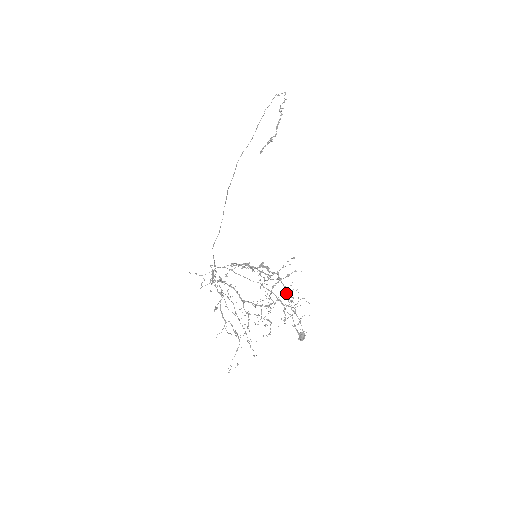
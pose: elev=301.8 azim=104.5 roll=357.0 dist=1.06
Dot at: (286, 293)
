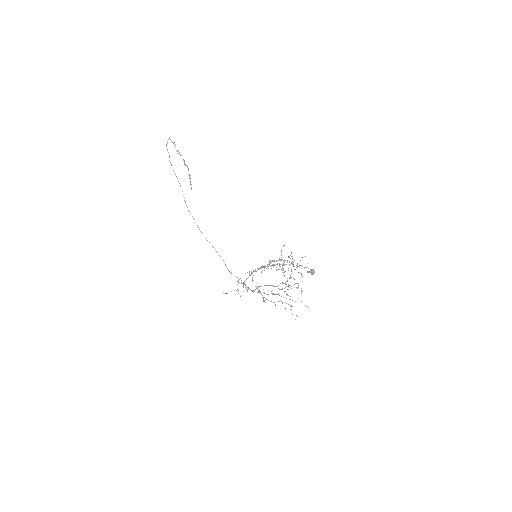
Dot at: occluded
